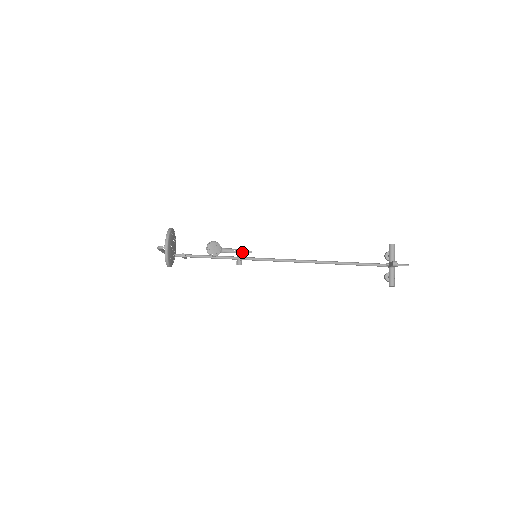
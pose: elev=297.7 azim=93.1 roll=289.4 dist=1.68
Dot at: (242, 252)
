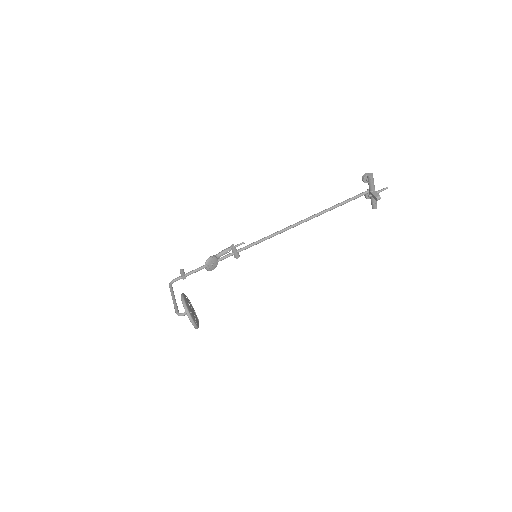
Dot at: (235, 247)
